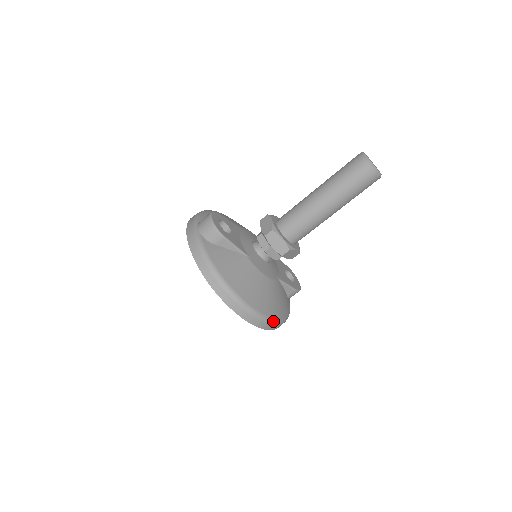
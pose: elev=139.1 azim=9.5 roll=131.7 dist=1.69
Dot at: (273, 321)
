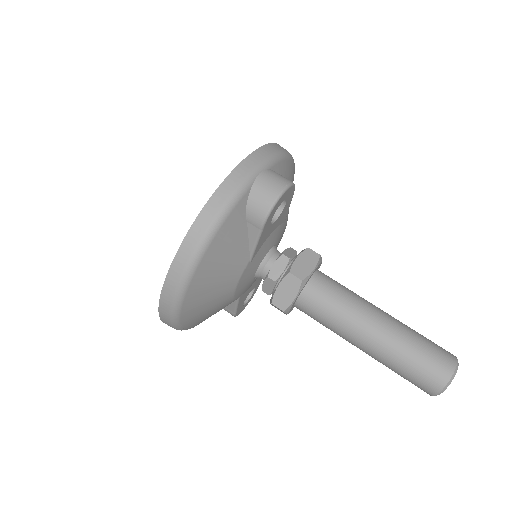
Dot at: (179, 328)
